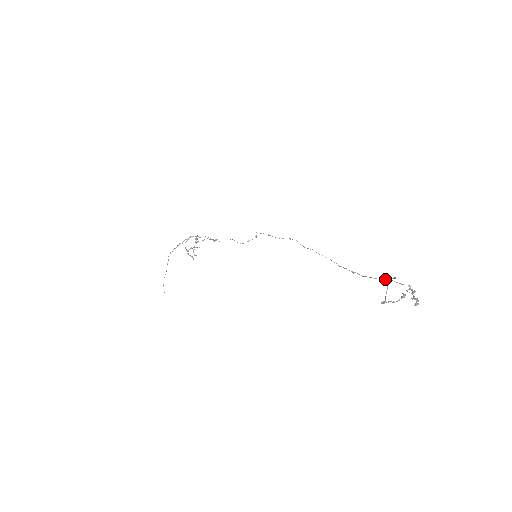
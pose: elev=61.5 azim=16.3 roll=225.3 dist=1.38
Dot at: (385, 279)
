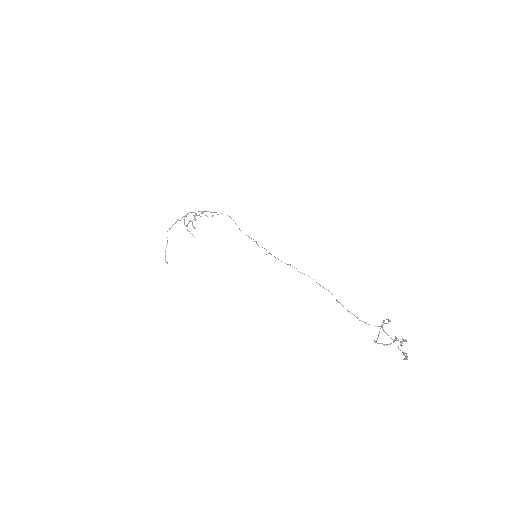
Dot at: occluded
